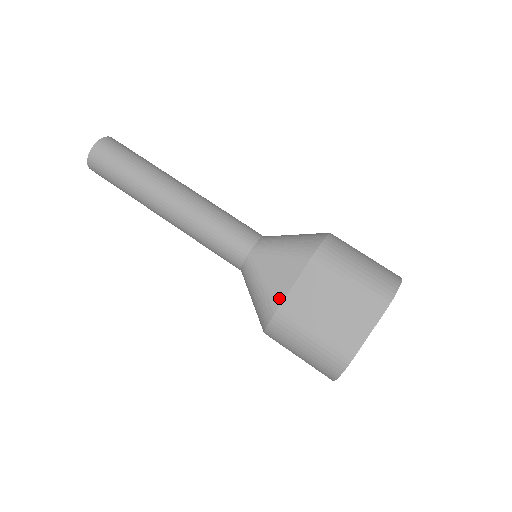
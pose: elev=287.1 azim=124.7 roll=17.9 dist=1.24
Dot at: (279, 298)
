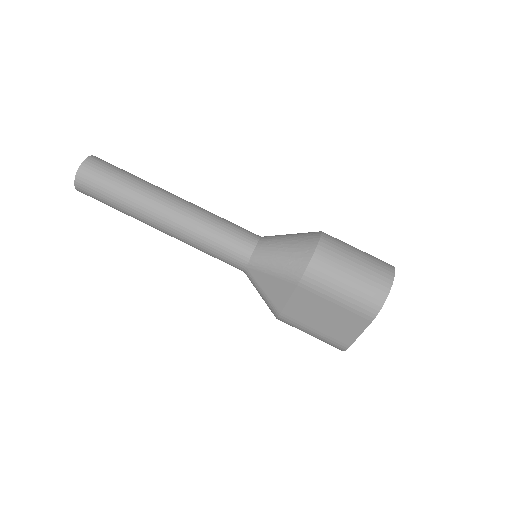
Dot at: (279, 307)
